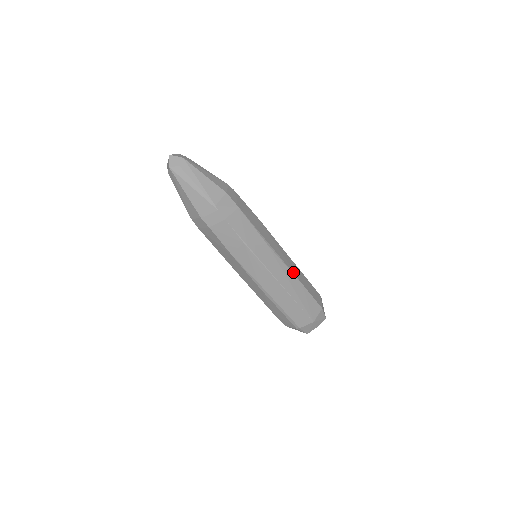
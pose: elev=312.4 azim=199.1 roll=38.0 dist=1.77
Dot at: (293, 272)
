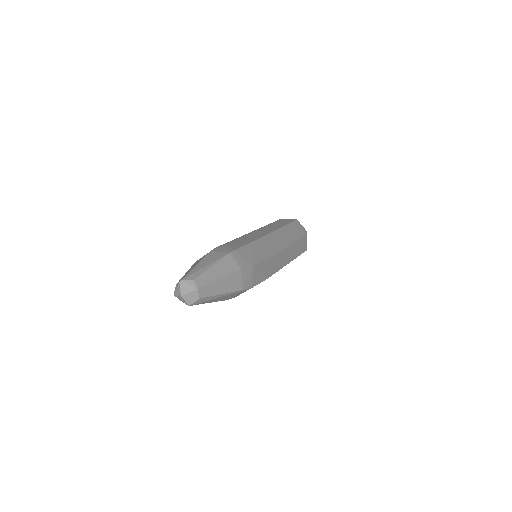
Dot at: (289, 243)
